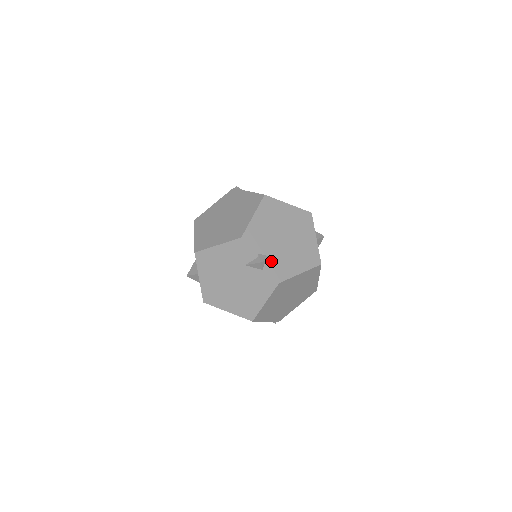
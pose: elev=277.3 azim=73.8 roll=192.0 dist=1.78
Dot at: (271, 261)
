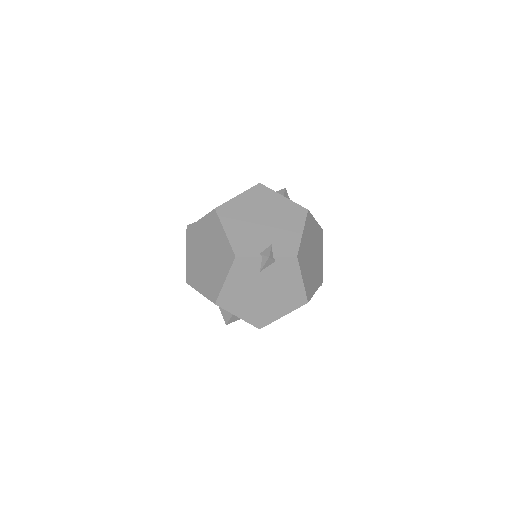
Dot at: (274, 248)
